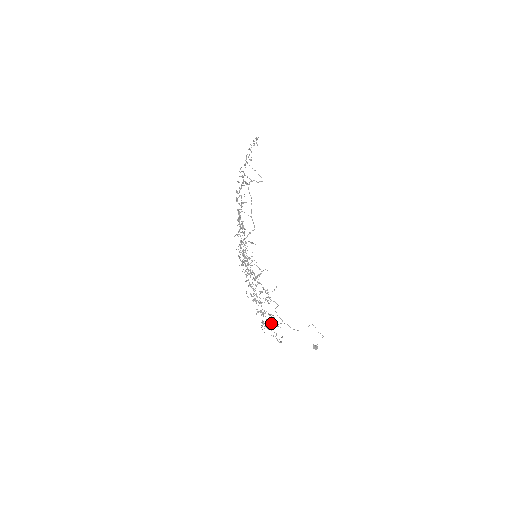
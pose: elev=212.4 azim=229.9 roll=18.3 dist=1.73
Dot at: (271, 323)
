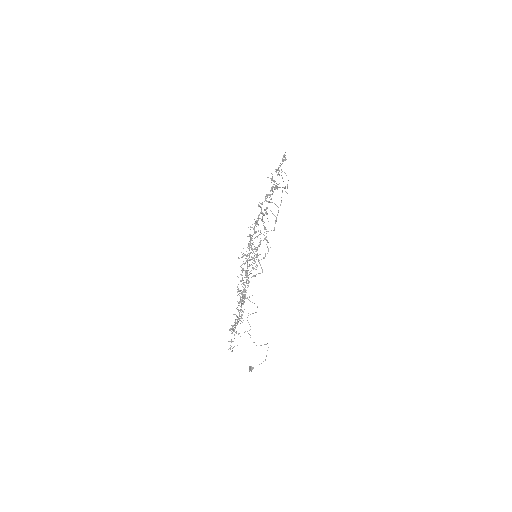
Dot at: (232, 328)
